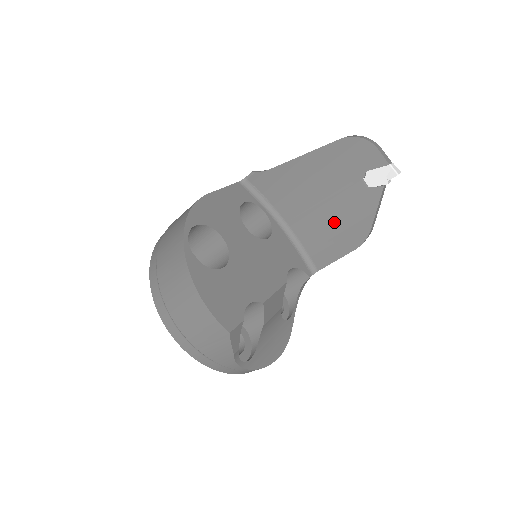
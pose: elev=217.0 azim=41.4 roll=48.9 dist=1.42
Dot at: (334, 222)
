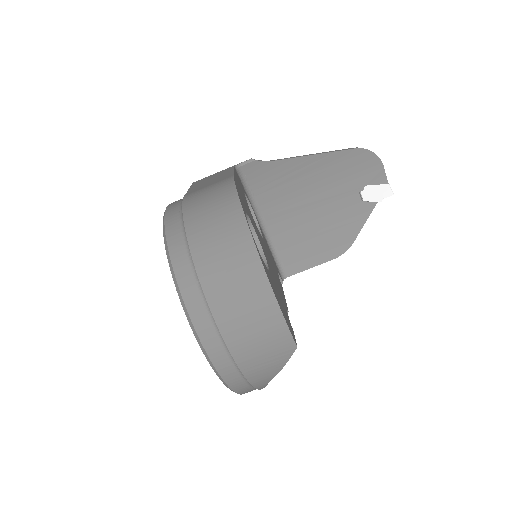
Dot at: (318, 229)
